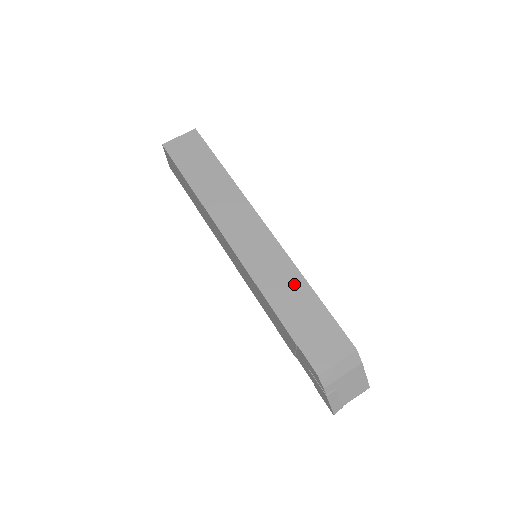
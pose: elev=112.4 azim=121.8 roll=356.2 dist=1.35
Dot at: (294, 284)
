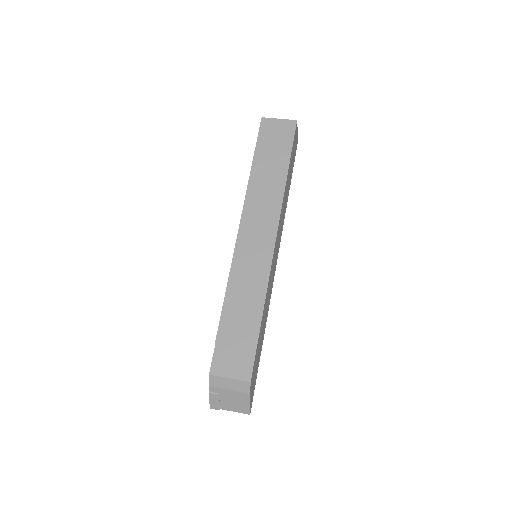
Dot at: (254, 299)
